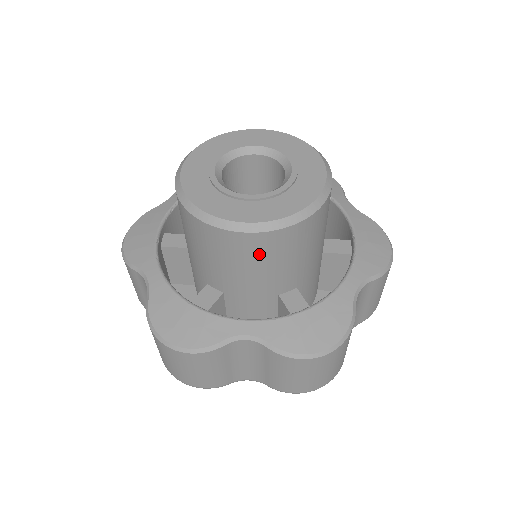
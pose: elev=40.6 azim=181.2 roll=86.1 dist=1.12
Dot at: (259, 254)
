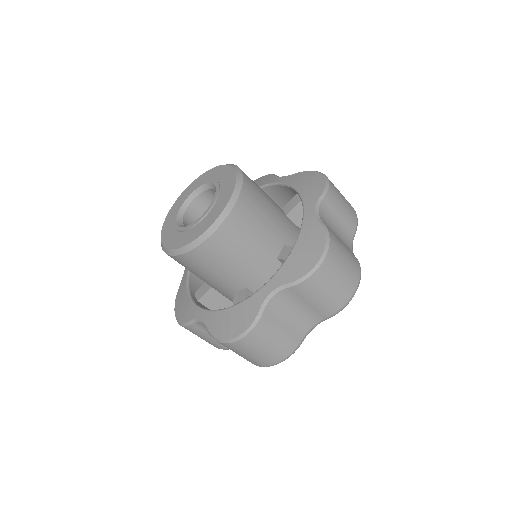
Dot at: (190, 267)
